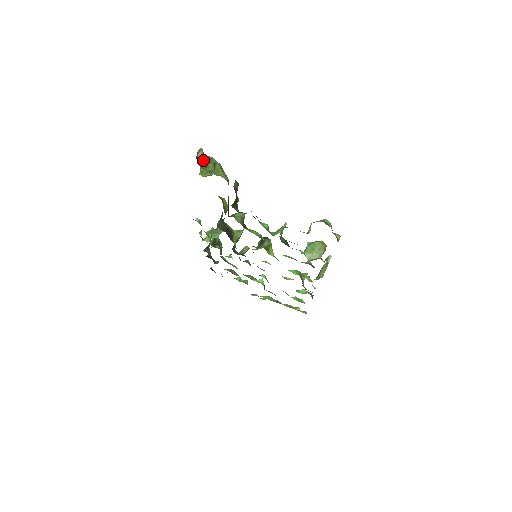
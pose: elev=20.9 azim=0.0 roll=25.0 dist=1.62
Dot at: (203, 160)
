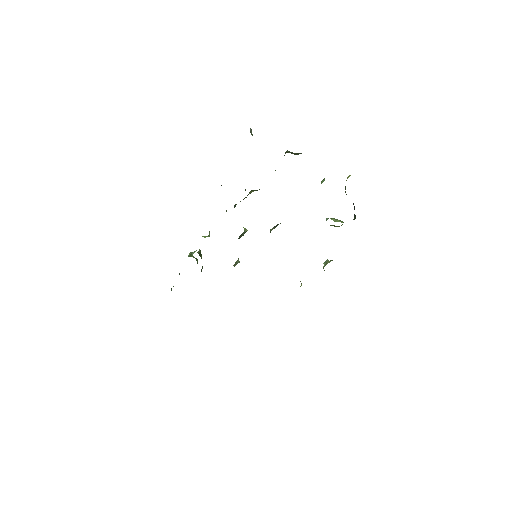
Dot at: (252, 135)
